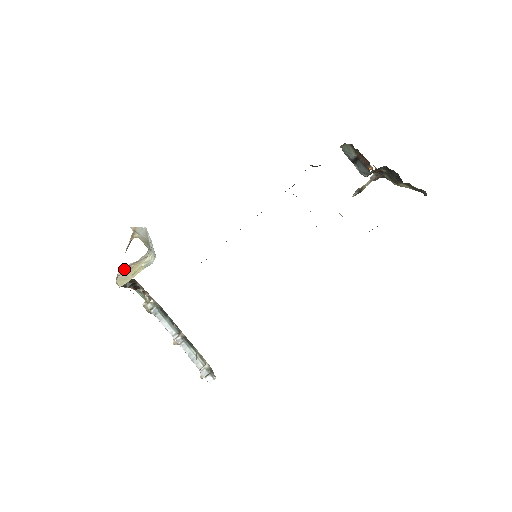
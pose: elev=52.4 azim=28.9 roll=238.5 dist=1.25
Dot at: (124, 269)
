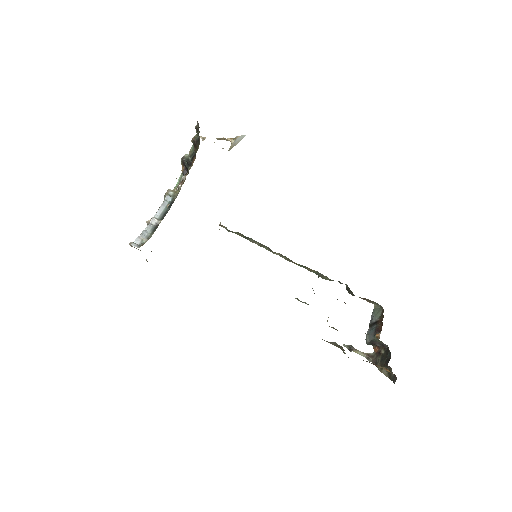
Dot at: occluded
